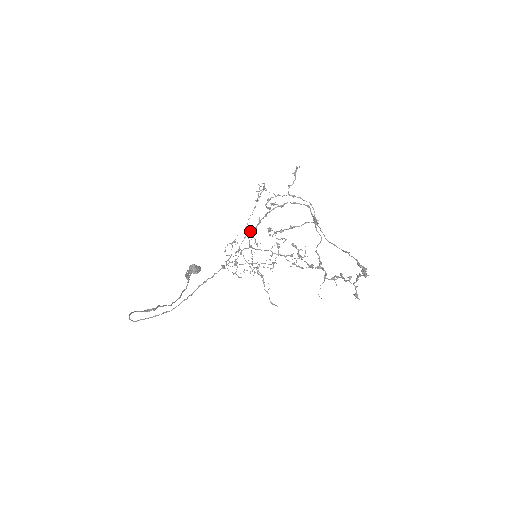
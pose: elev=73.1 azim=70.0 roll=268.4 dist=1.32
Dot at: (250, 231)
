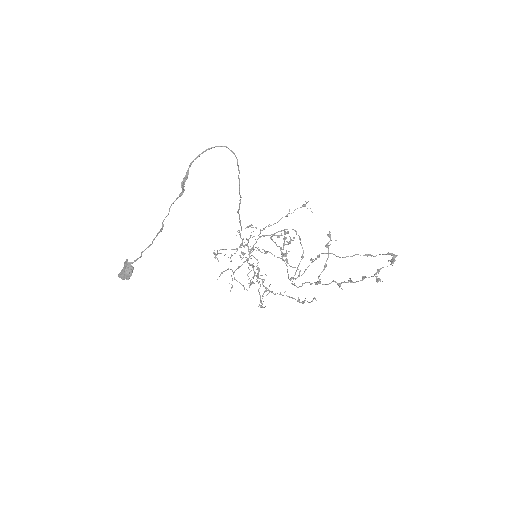
Dot at: (263, 235)
